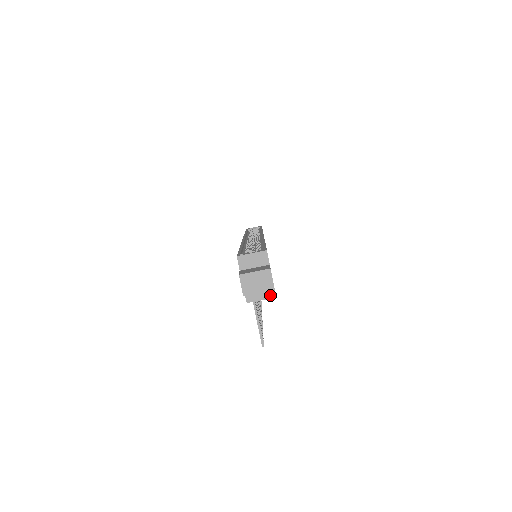
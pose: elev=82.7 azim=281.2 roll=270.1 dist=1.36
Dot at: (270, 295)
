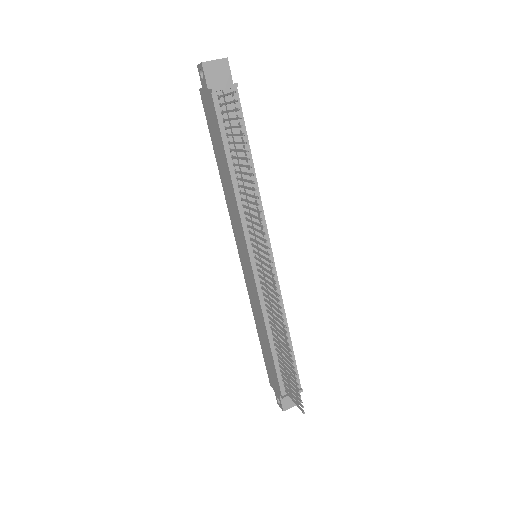
Dot at: (232, 84)
